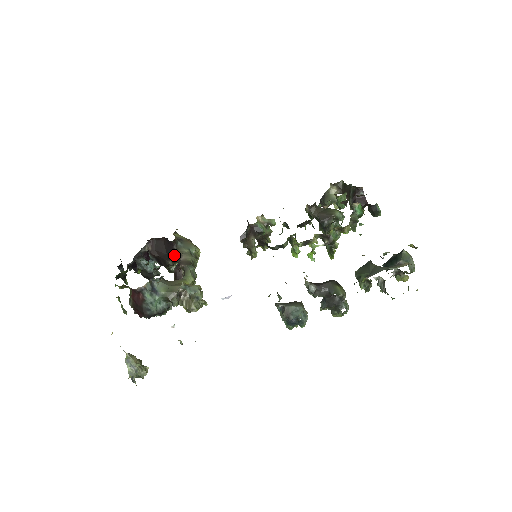
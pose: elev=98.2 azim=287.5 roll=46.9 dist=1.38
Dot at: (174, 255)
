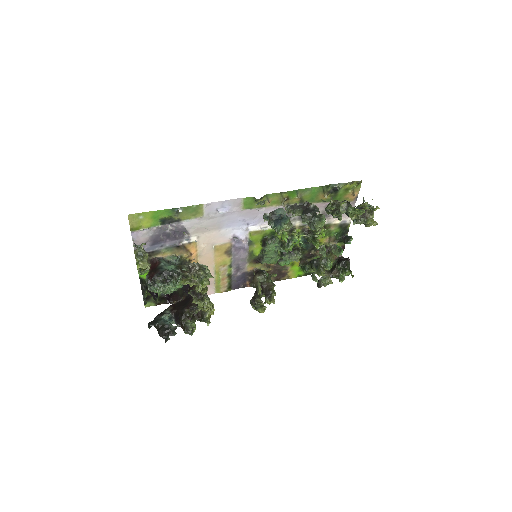
Dot at: (191, 301)
